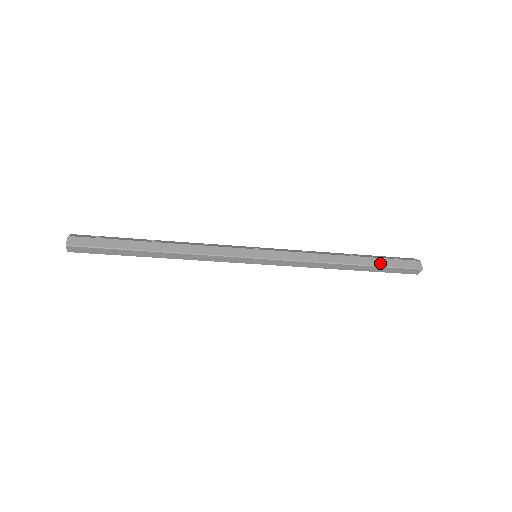
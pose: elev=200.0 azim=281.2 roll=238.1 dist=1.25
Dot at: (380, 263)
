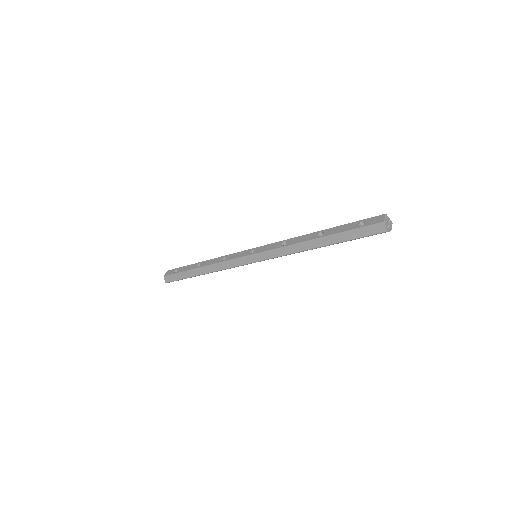
Dot at: (343, 238)
